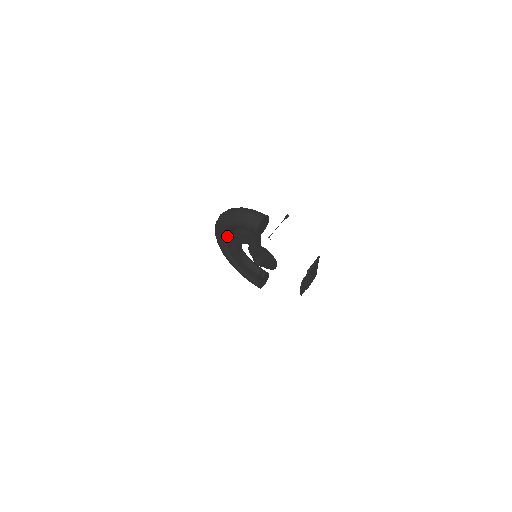
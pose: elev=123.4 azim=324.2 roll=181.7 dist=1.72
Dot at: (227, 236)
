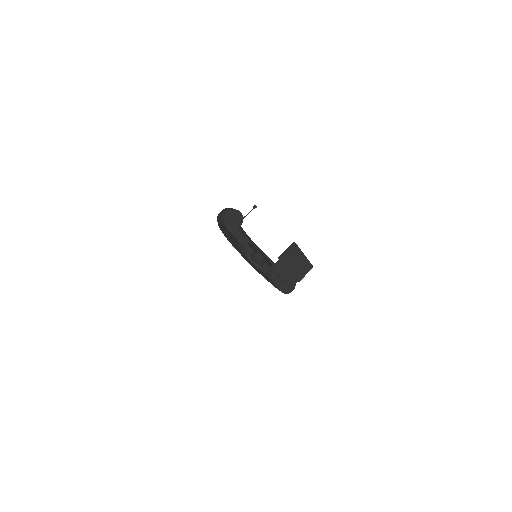
Dot at: occluded
